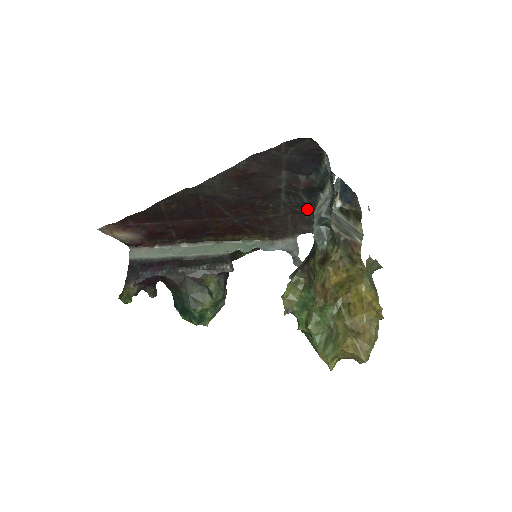
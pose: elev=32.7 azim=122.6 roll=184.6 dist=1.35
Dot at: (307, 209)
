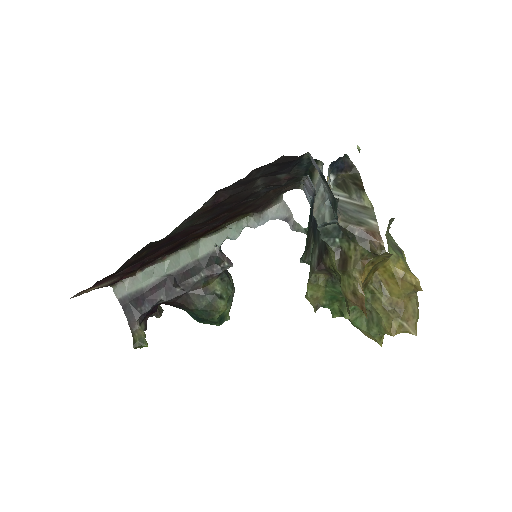
Dot at: occluded
